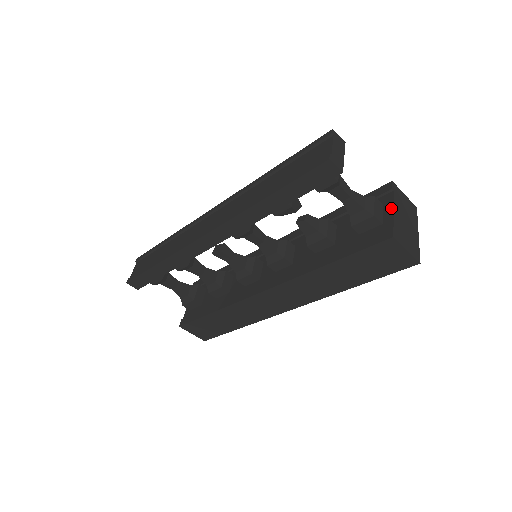
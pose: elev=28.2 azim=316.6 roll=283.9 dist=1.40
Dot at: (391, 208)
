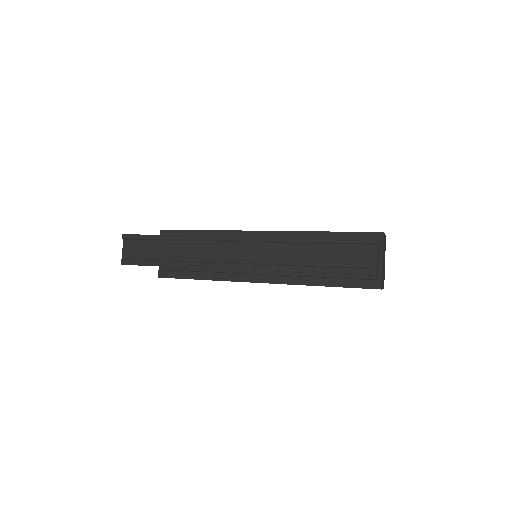
Dot at: (381, 259)
